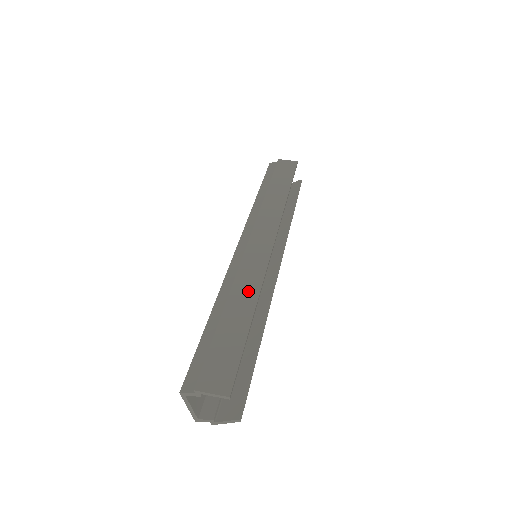
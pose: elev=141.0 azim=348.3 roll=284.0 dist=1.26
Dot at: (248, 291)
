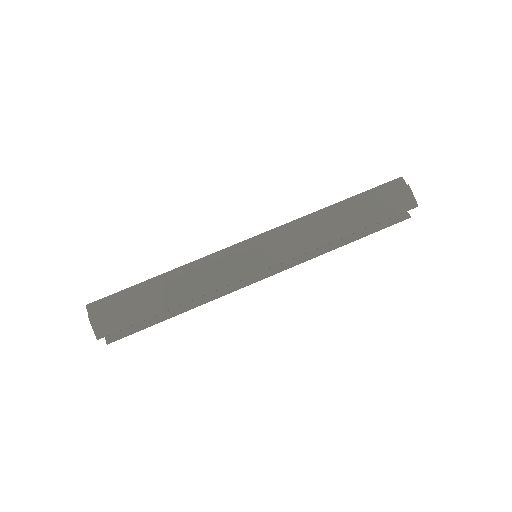
Dot at: (193, 289)
